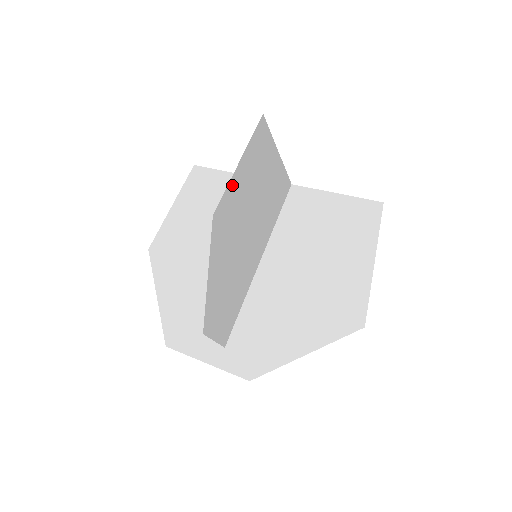
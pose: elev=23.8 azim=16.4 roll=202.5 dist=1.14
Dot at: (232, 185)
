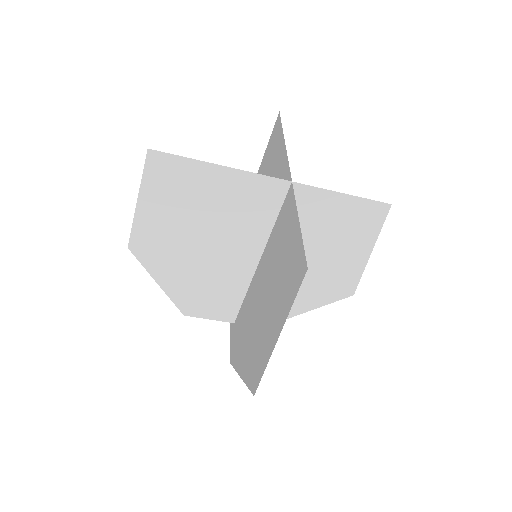
Dot at: (141, 221)
